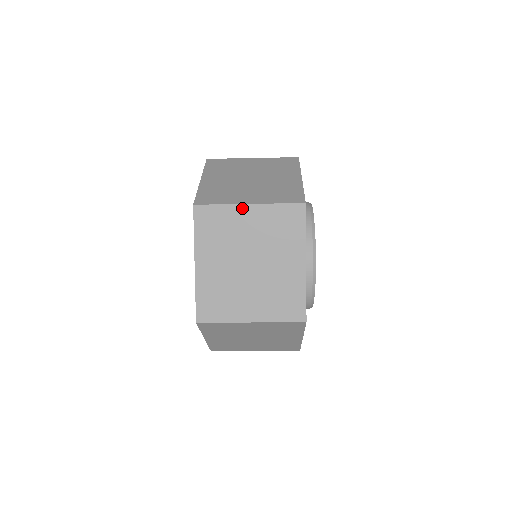
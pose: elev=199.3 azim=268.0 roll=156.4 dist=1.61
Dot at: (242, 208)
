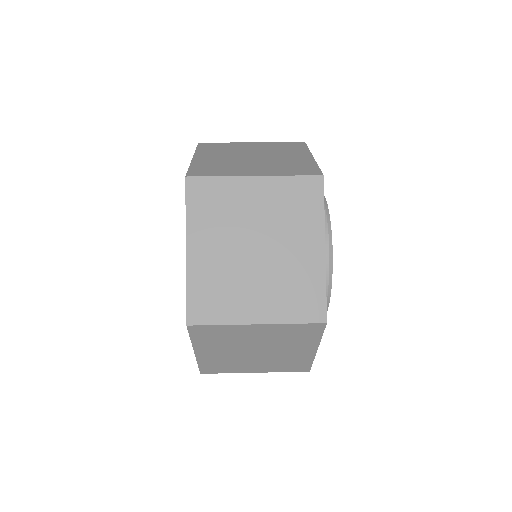
Dot at: (248, 327)
